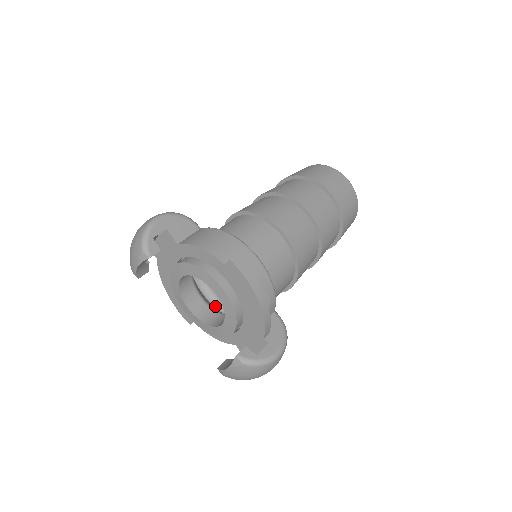
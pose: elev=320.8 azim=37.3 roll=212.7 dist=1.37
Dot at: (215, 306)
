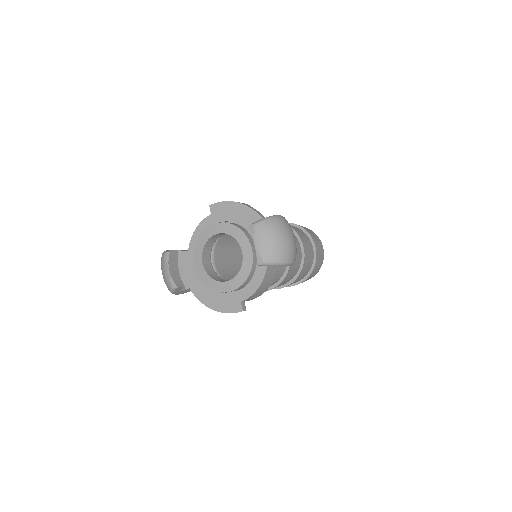
Dot at: occluded
